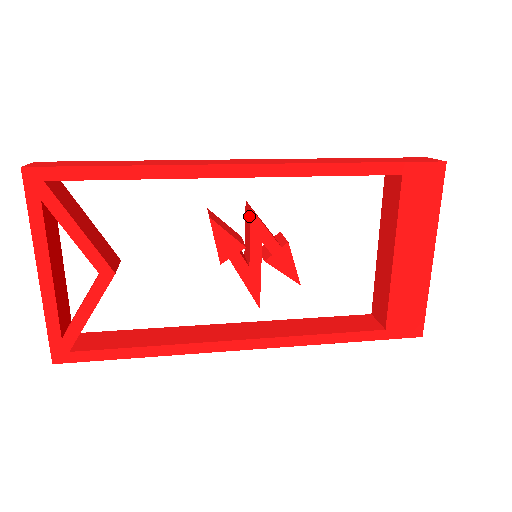
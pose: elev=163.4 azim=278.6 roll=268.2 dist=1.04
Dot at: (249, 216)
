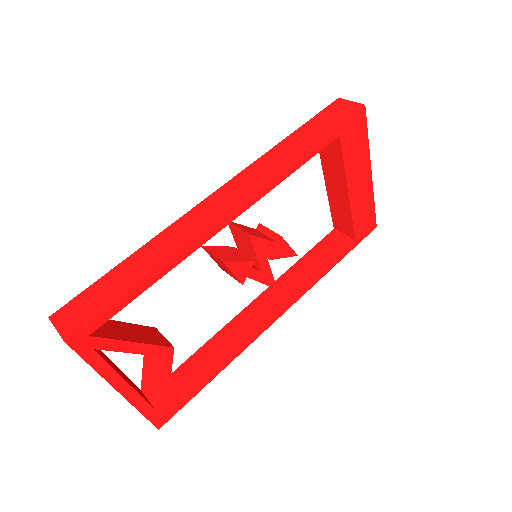
Dot at: (246, 238)
